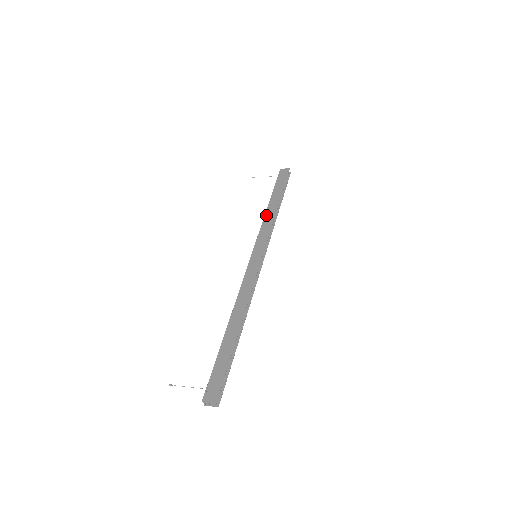
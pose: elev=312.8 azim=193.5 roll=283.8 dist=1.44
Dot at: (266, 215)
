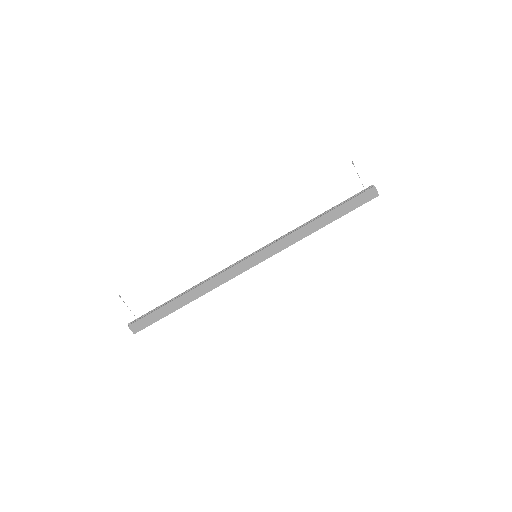
Dot at: (304, 228)
